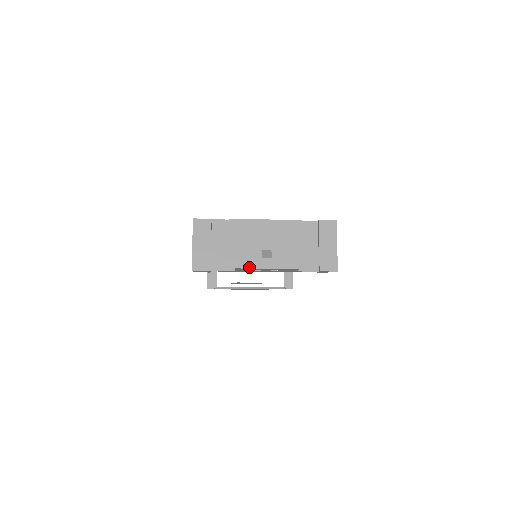
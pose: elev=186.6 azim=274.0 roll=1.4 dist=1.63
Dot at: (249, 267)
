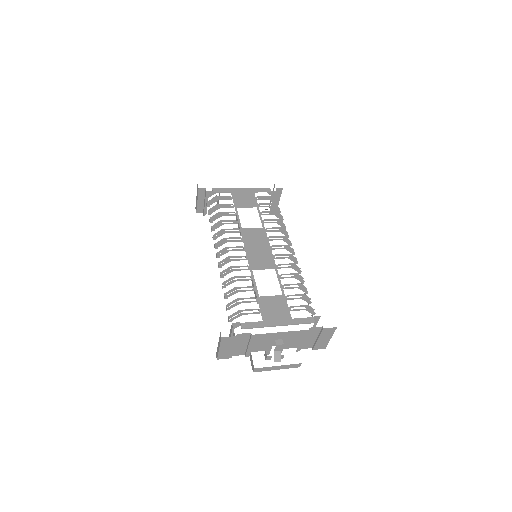
Dot at: occluded
